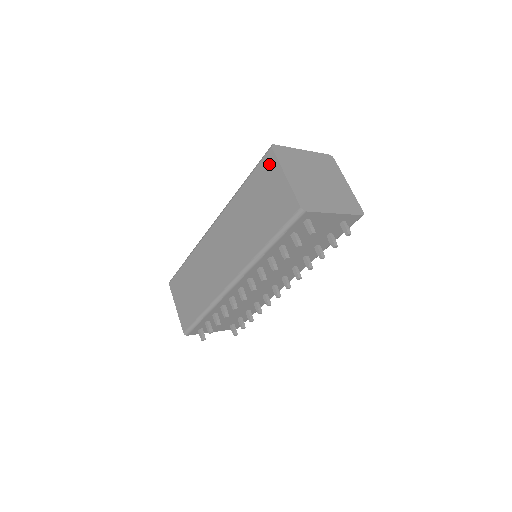
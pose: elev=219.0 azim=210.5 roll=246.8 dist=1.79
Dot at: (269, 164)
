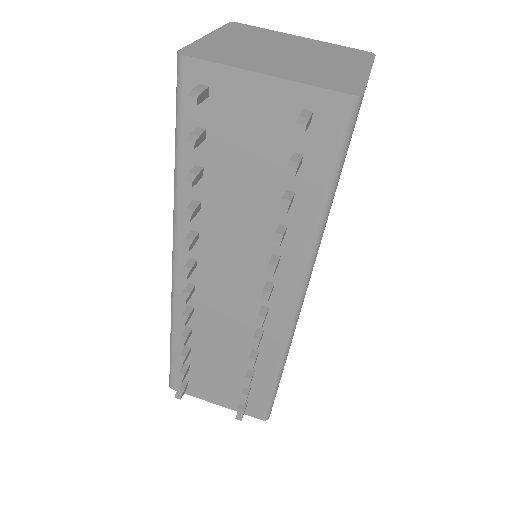
Dot at: occluded
